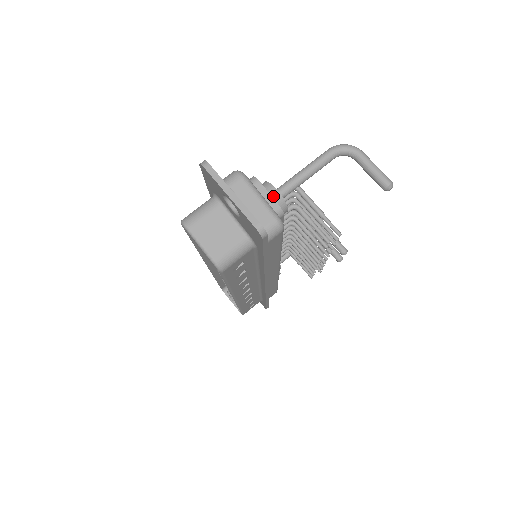
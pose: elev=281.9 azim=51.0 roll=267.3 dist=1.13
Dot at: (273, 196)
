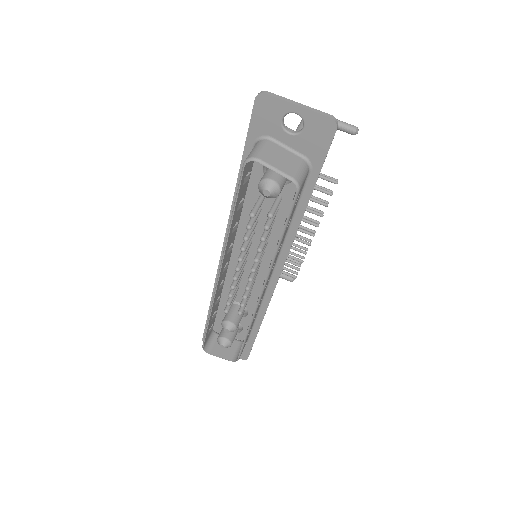
Dot at: occluded
